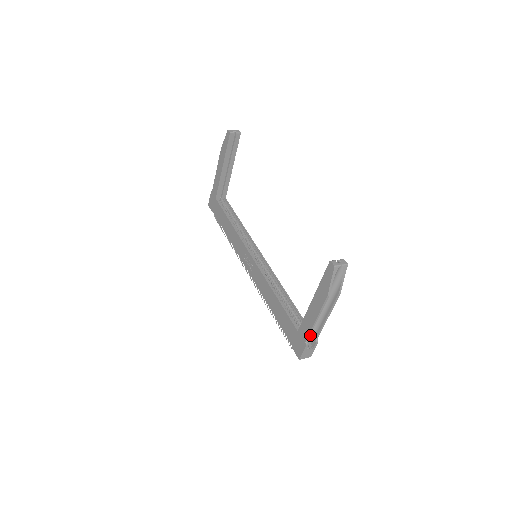
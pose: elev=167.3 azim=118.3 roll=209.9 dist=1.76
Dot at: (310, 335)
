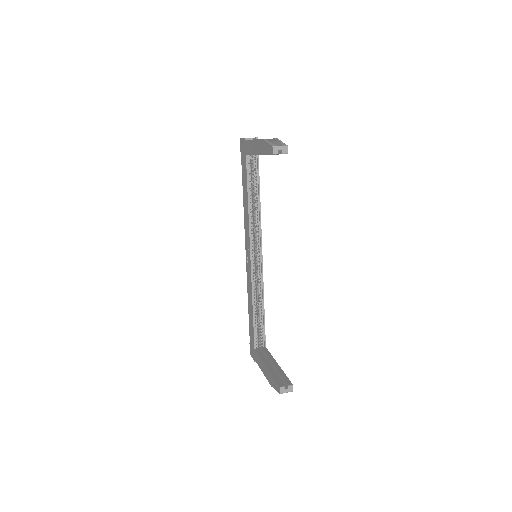
Dot at: occluded
